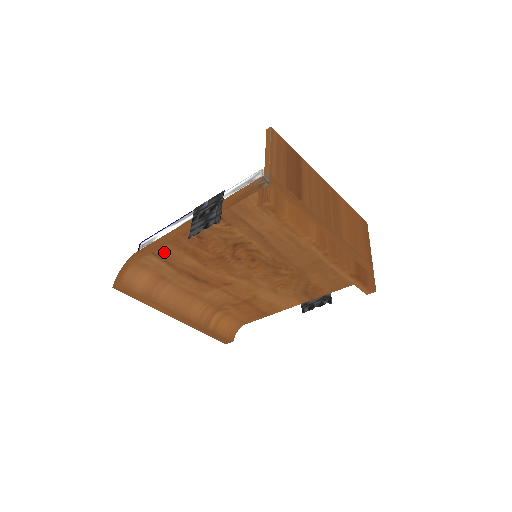
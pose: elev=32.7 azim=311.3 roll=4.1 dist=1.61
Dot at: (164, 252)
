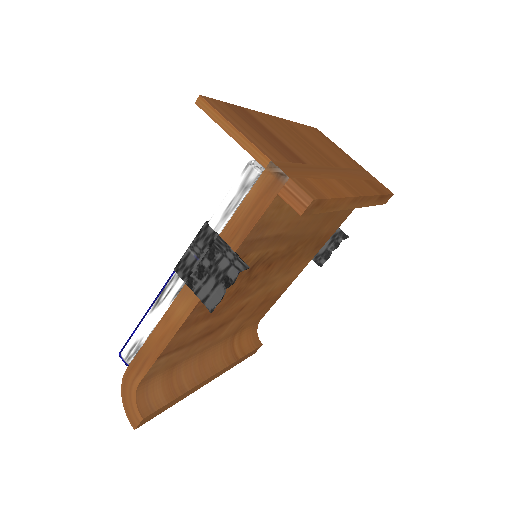
Dot at: (172, 345)
